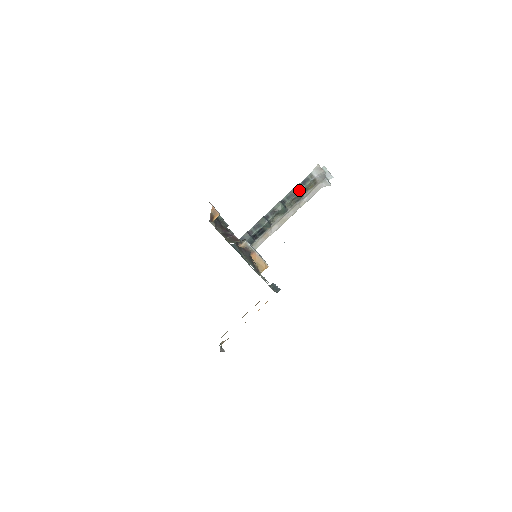
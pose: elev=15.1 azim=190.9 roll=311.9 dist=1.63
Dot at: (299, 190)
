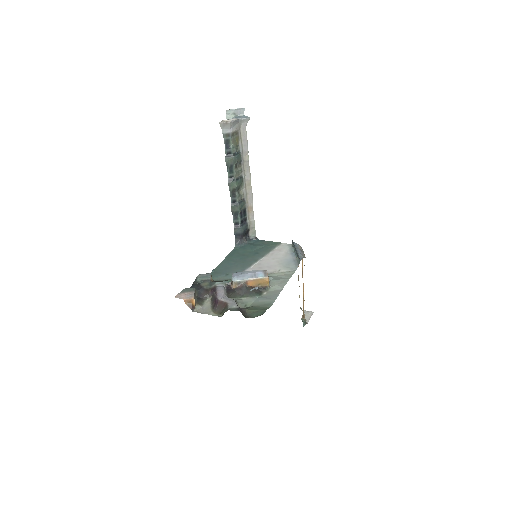
Dot at: (231, 157)
